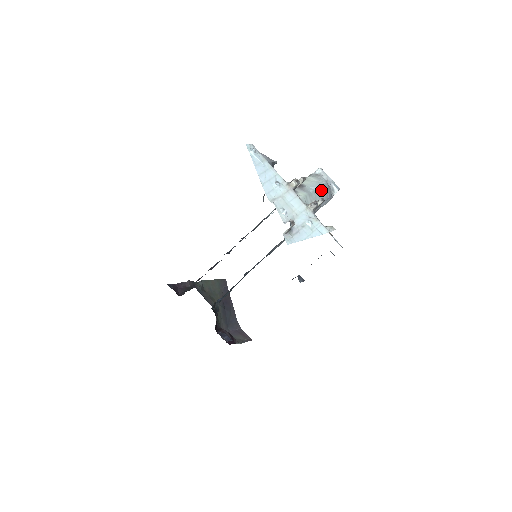
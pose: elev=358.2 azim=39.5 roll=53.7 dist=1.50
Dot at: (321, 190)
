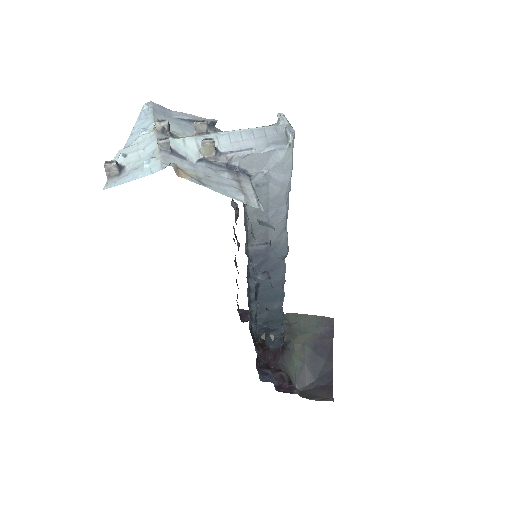
Dot at: (245, 135)
